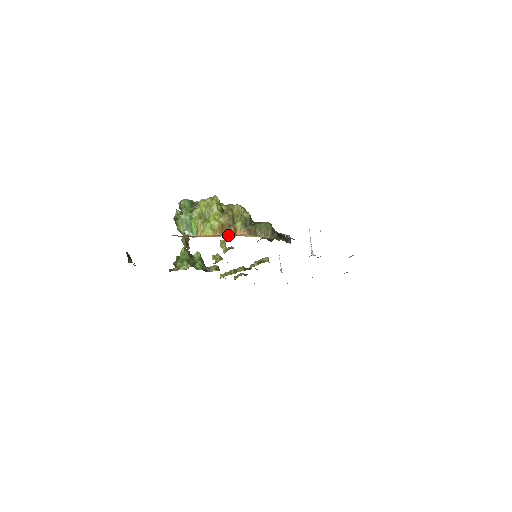
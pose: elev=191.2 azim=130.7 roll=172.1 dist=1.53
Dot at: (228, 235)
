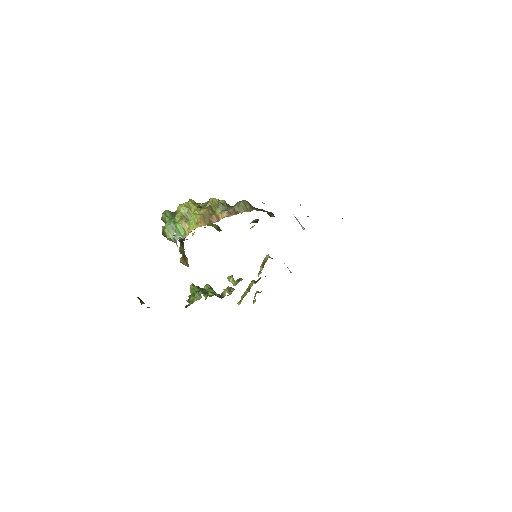
Dot at: (212, 222)
